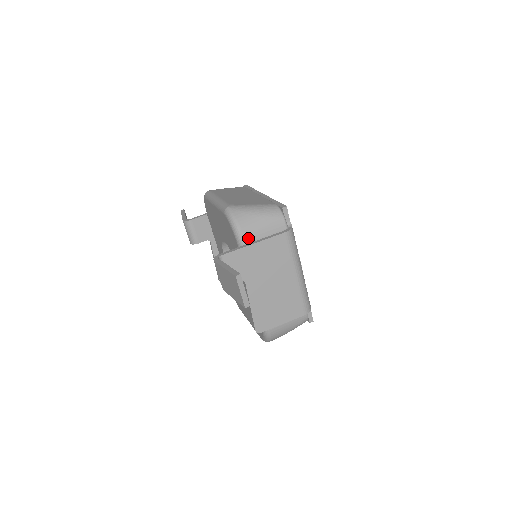
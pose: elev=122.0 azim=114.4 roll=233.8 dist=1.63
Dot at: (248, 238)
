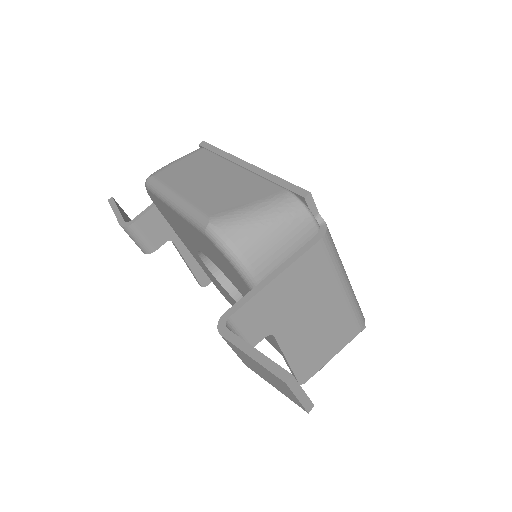
Dot at: (262, 270)
